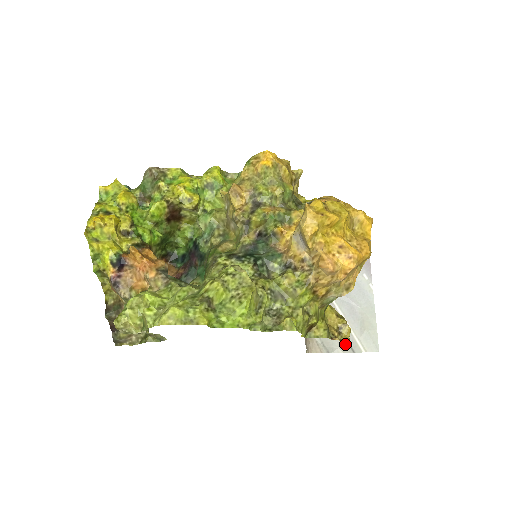
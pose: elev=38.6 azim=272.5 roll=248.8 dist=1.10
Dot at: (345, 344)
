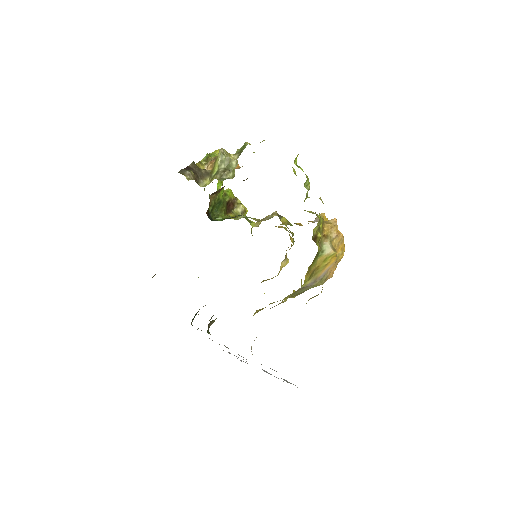
Dot at: occluded
